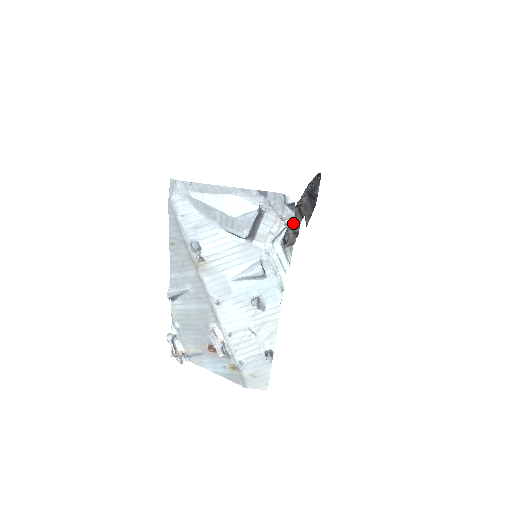
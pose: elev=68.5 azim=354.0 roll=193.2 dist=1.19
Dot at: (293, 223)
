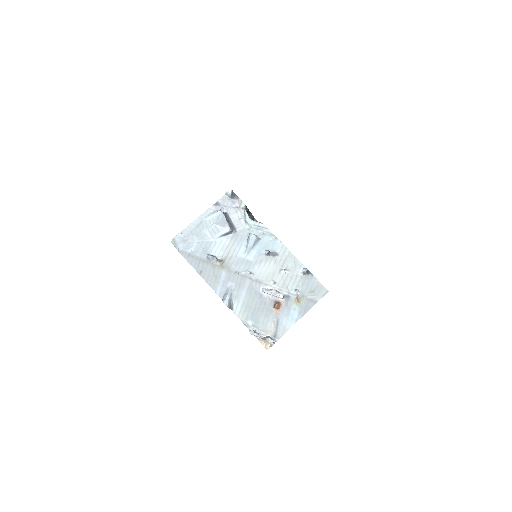
Dot at: (245, 205)
